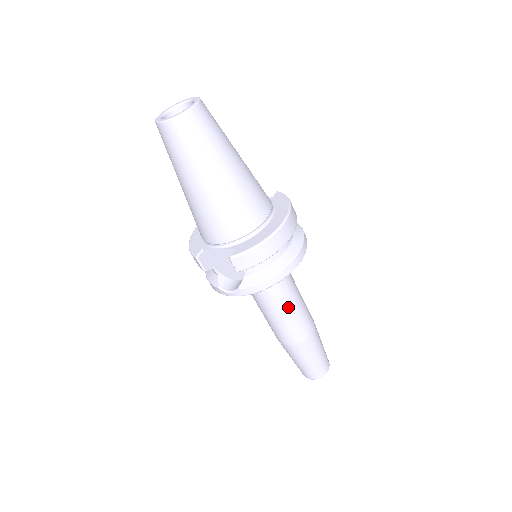
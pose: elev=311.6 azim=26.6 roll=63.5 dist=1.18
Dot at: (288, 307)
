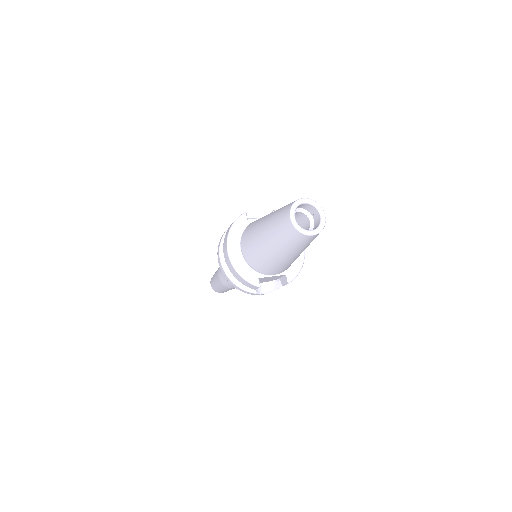
Dot at: occluded
